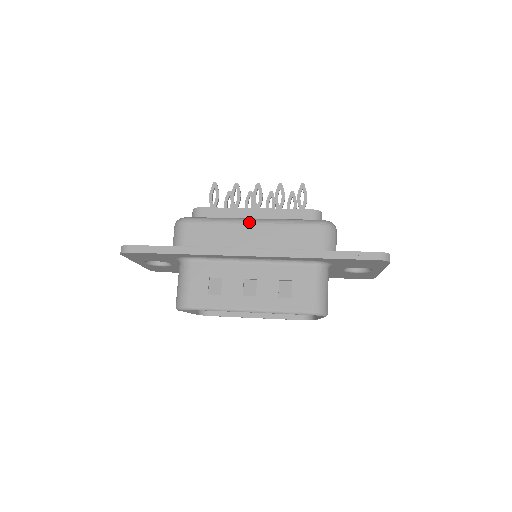
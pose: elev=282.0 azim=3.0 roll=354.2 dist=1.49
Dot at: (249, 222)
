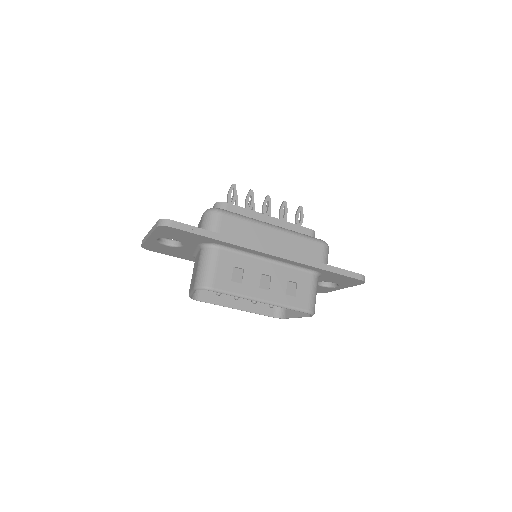
Dot at: (273, 227)
